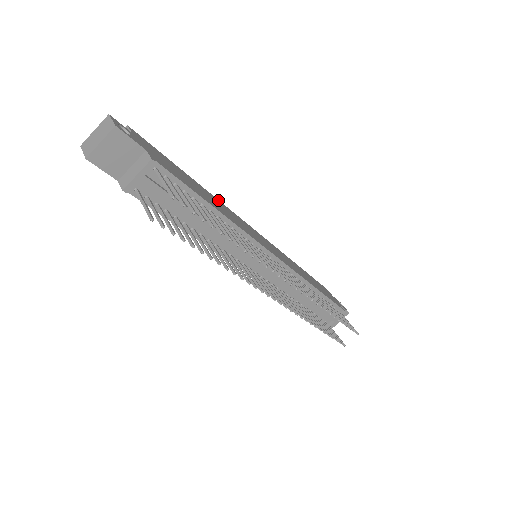
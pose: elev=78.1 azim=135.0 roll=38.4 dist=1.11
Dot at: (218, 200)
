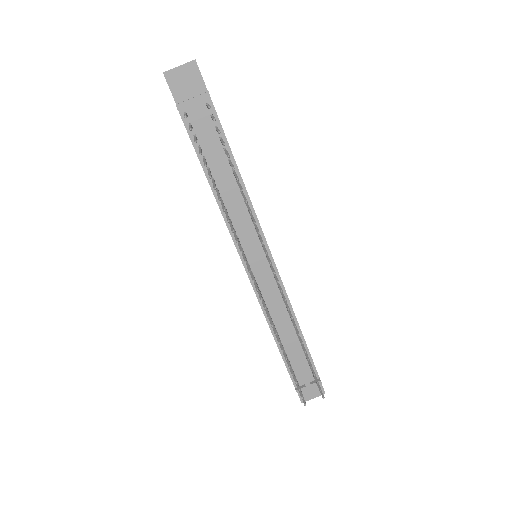
Dot at: occluded
